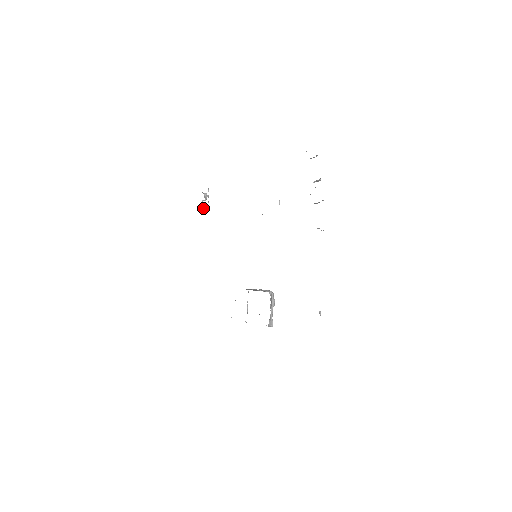
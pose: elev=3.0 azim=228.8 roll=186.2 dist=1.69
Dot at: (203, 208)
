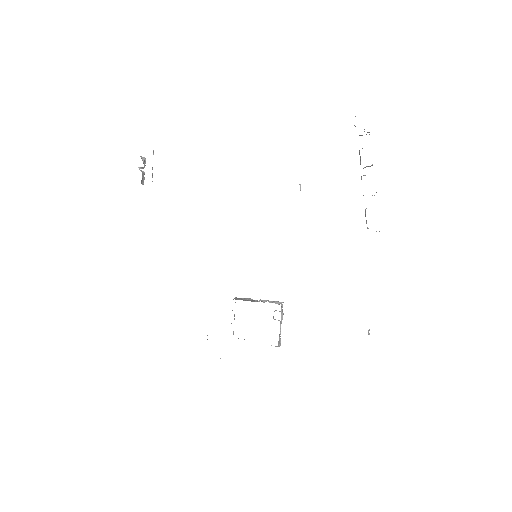
Dot at: occluded
